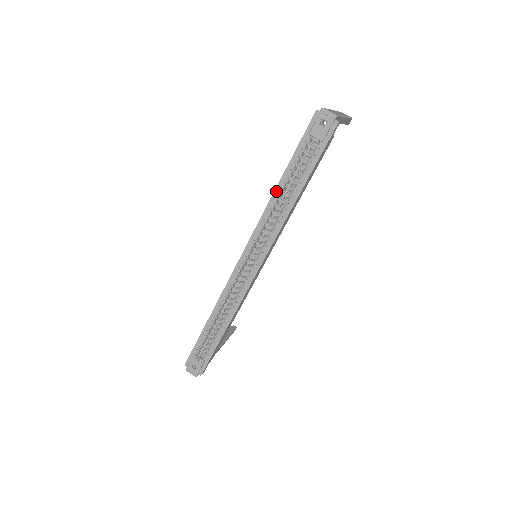
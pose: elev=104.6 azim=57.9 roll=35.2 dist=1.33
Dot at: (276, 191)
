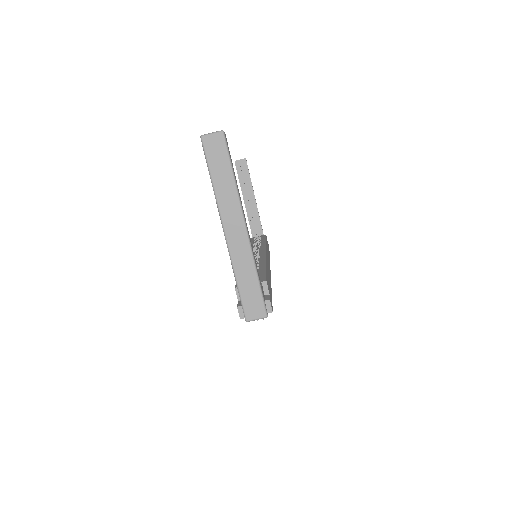
Dot at: occluded
